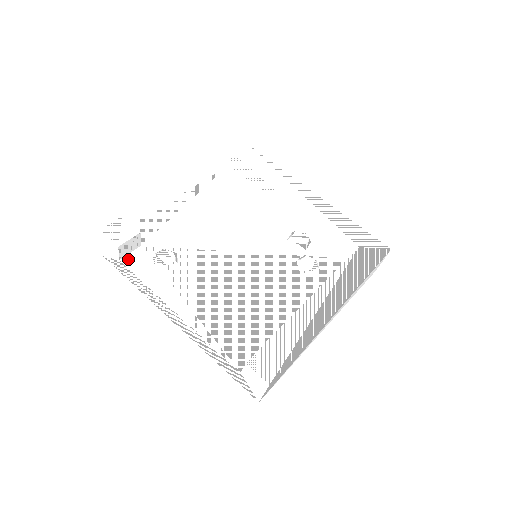
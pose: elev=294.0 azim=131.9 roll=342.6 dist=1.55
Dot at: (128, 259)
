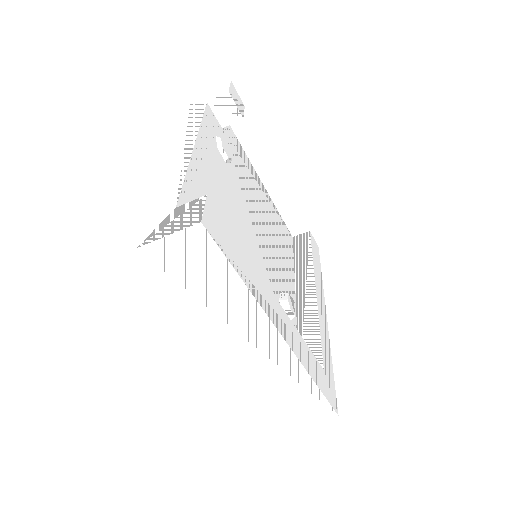
Dot at: (211, 111)
